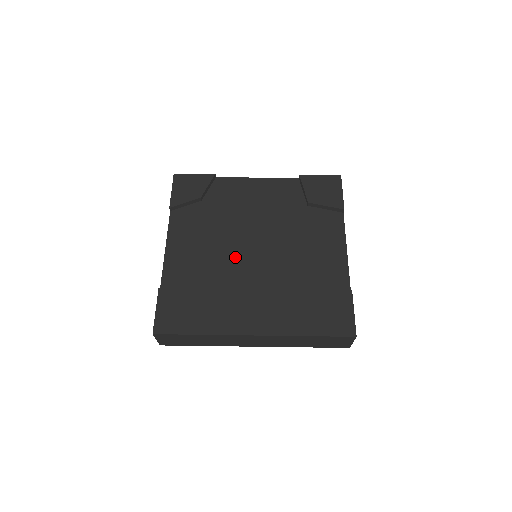
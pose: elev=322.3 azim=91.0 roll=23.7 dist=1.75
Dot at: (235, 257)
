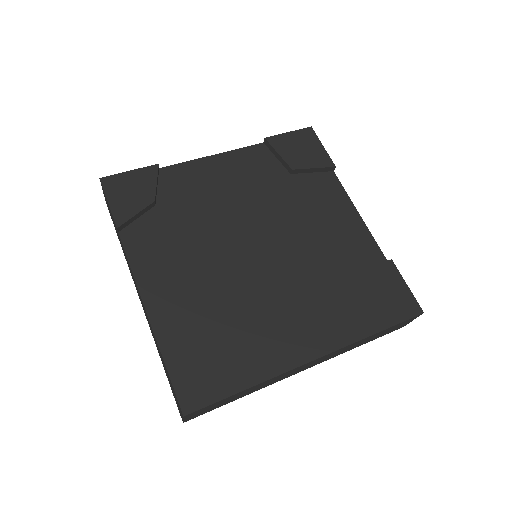
Dot at: (237, 266)
